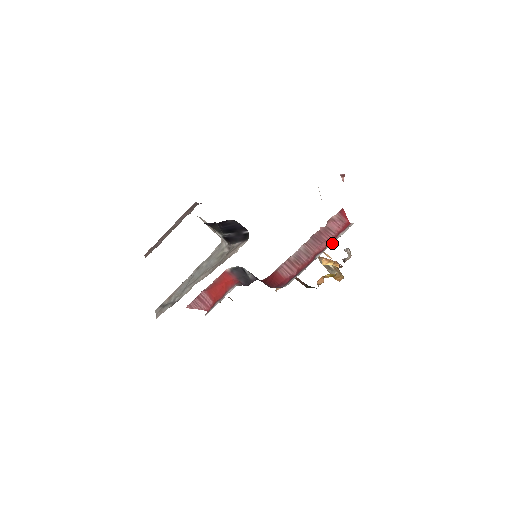
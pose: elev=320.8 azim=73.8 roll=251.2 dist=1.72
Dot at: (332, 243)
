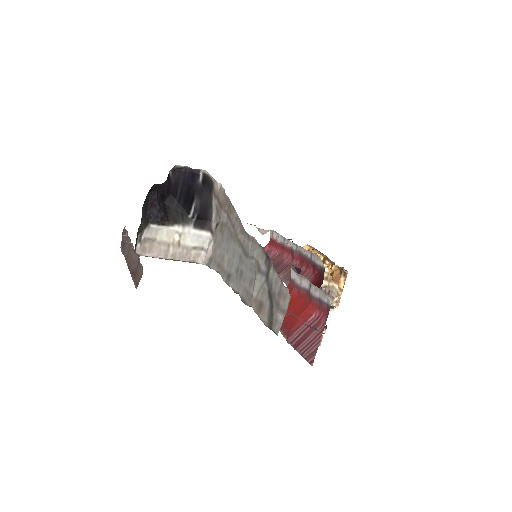
Dot at: (284, 239)
